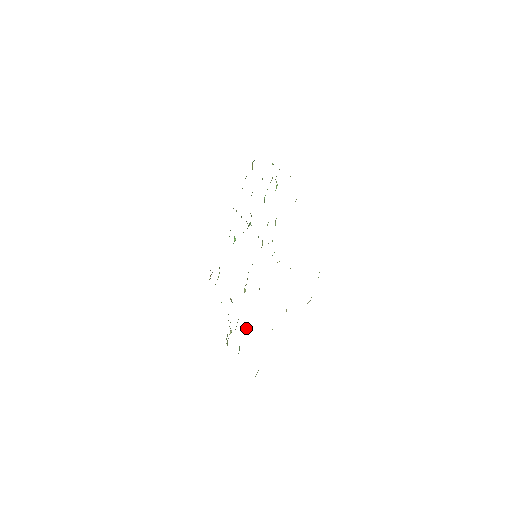
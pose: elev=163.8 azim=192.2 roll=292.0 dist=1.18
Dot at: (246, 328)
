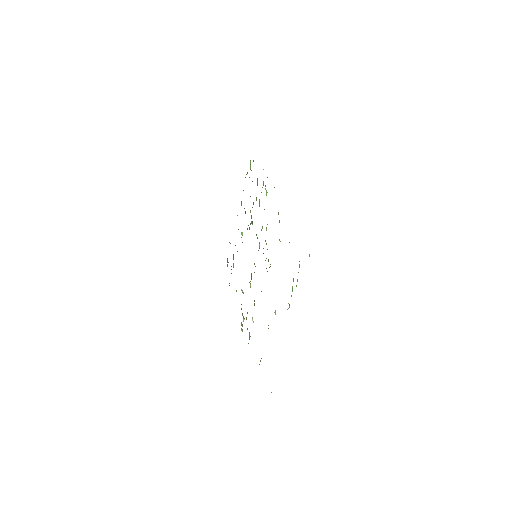
Dot at: (252, 320)
